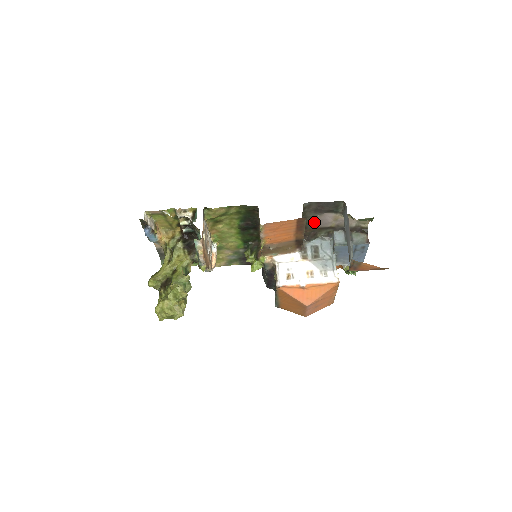
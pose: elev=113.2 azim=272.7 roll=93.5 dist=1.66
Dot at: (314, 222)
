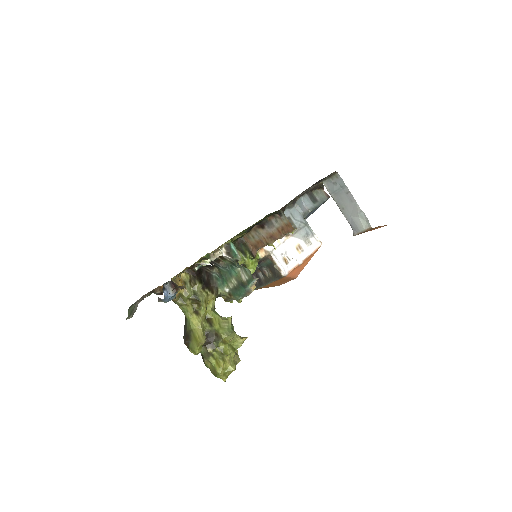
Dot at: occluded
